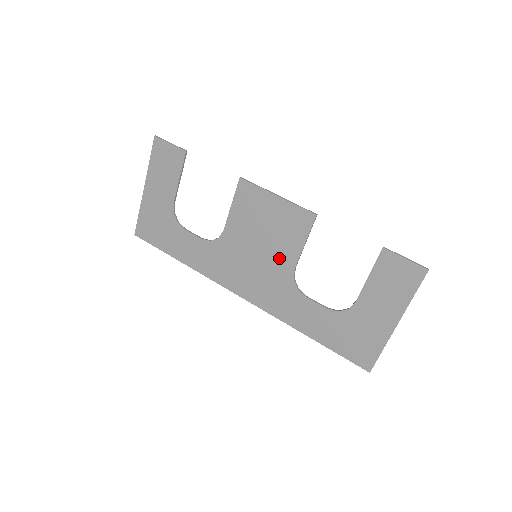
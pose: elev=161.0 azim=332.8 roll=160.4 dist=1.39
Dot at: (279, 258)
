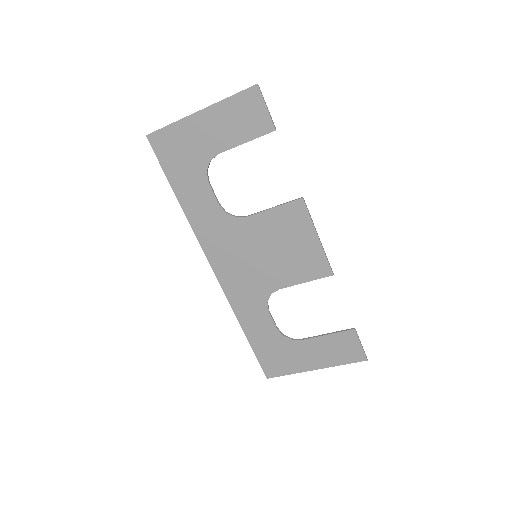
Dot at: (274, 274)
